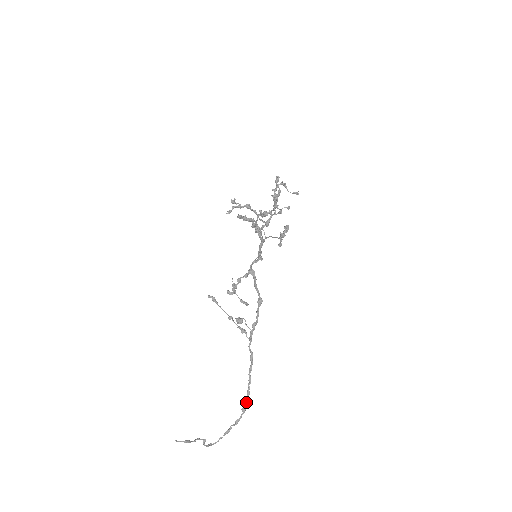
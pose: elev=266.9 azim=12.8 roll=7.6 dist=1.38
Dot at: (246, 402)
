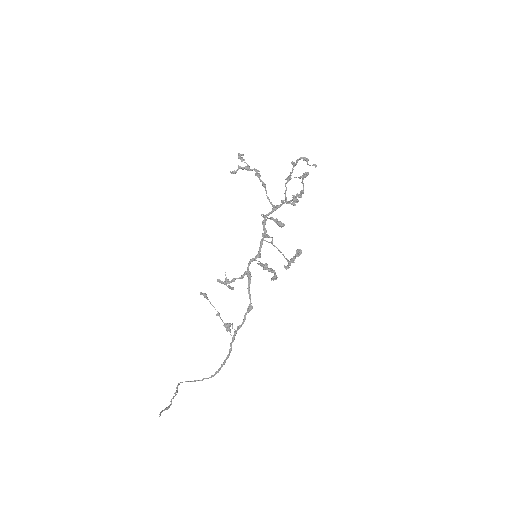
Dot at: (216, 373)
